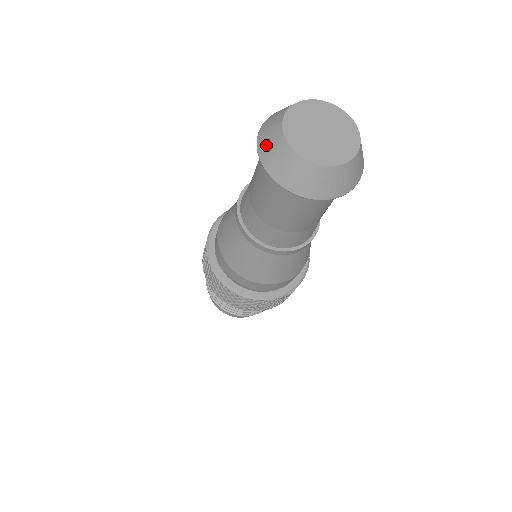
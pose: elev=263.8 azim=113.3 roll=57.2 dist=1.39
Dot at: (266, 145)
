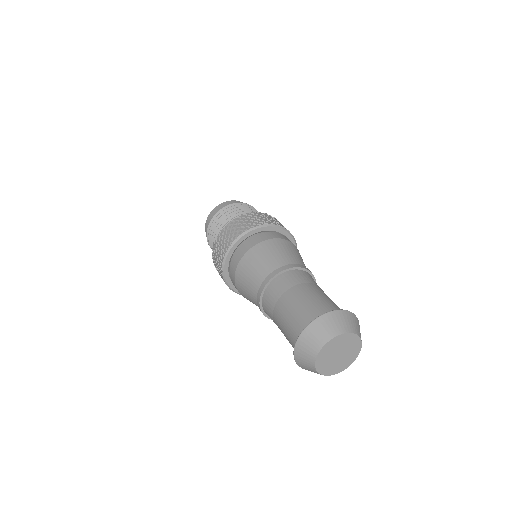
Dot at: (309, 338)
